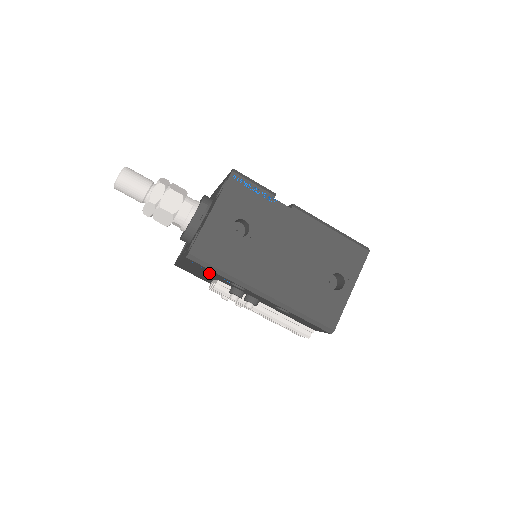
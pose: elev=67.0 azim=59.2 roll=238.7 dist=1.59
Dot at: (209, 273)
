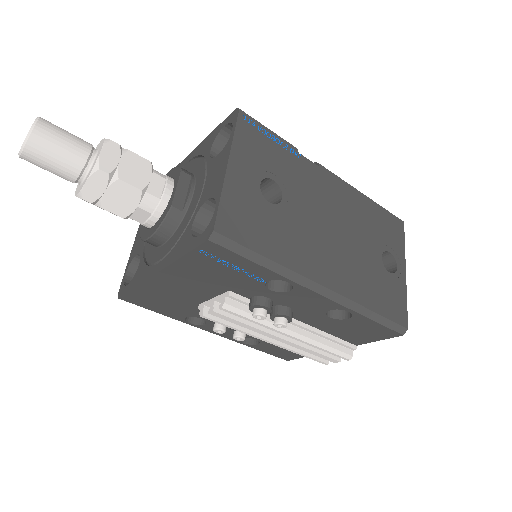
Dot at: (225, 276)
